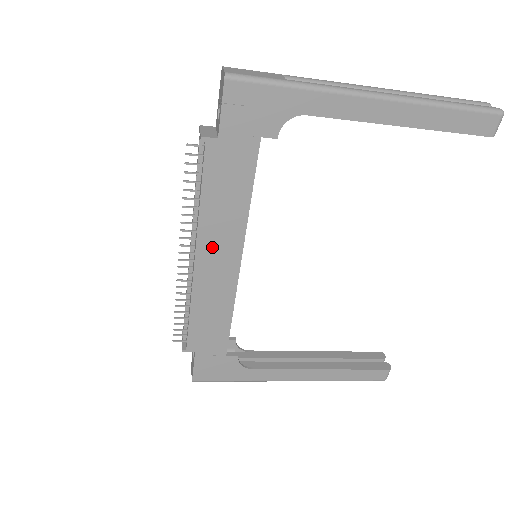
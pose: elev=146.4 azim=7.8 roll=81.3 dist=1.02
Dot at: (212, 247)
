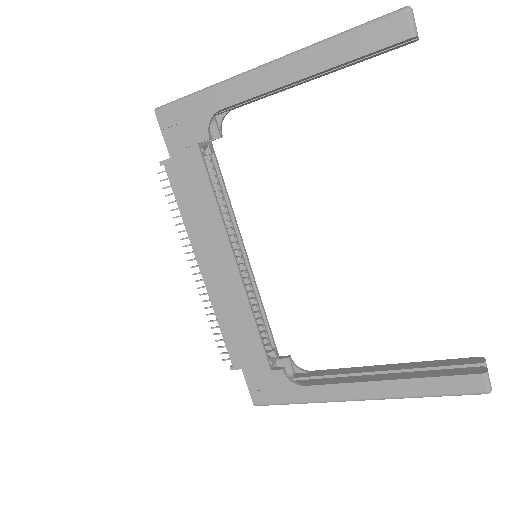
Dot at: (207, 254)
